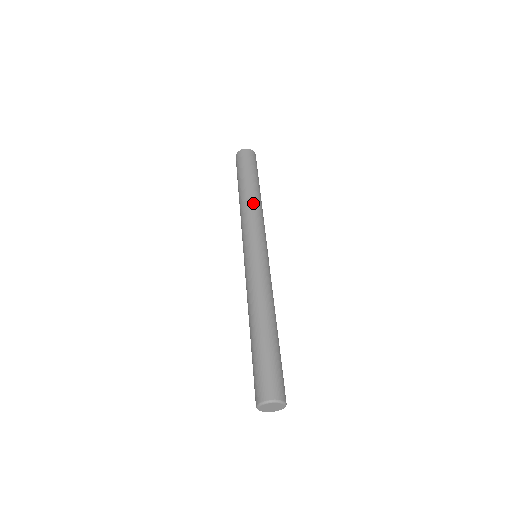
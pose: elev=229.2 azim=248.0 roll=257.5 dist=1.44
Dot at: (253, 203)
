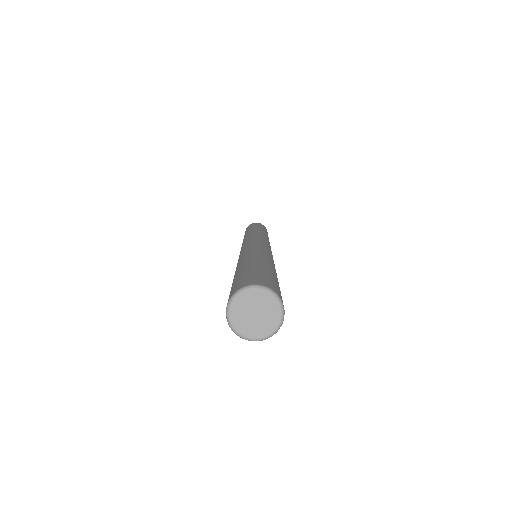
Dot at: (262, 232)
